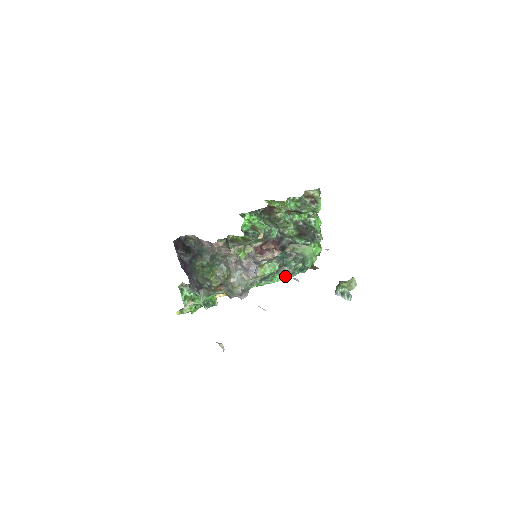
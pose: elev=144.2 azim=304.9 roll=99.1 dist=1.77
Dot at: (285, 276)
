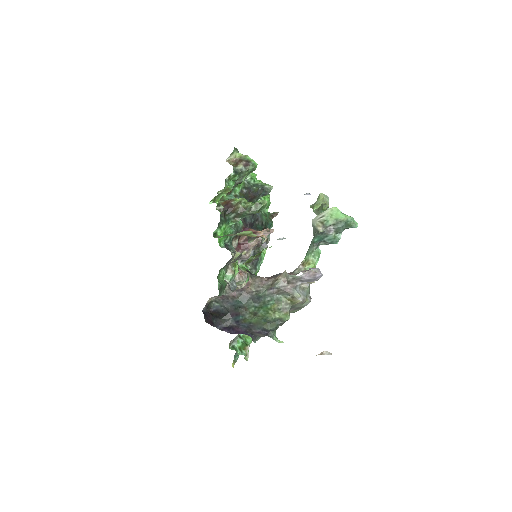
Dot at: (266, 245)
